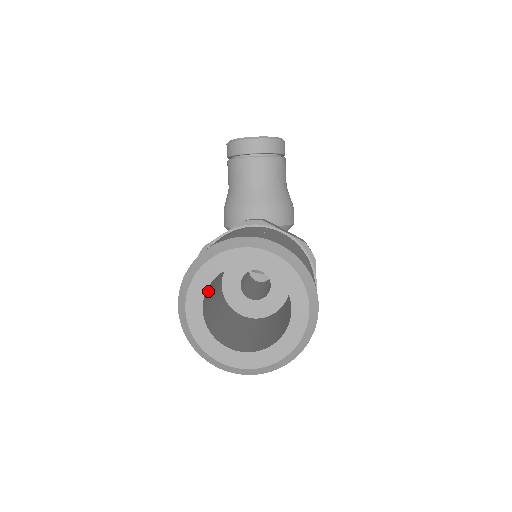
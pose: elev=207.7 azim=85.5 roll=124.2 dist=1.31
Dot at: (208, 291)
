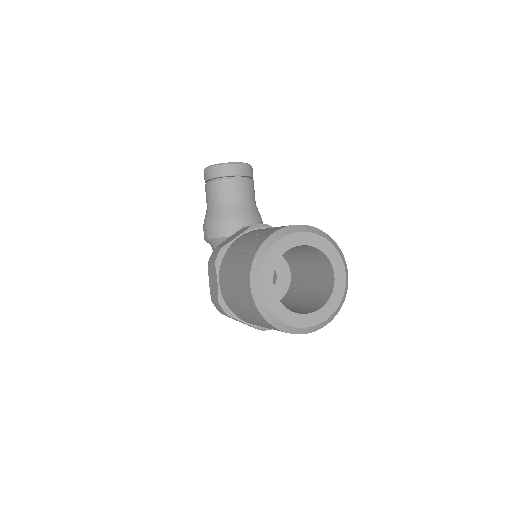
Dot at: occluded
